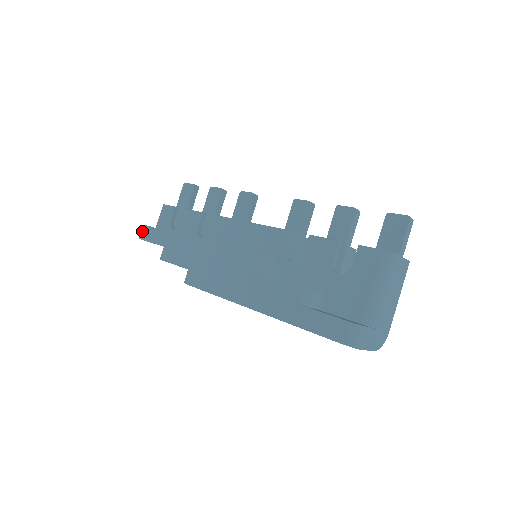
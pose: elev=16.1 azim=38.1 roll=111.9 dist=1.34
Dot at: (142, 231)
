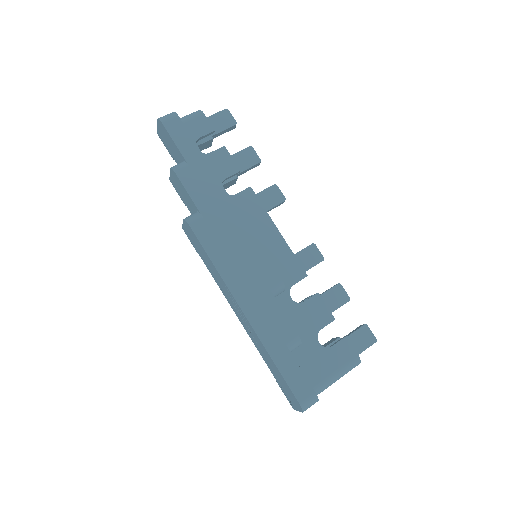
Dot at: (171, 118)
